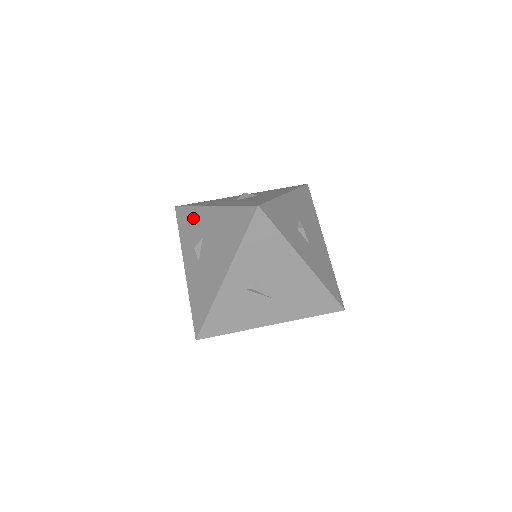
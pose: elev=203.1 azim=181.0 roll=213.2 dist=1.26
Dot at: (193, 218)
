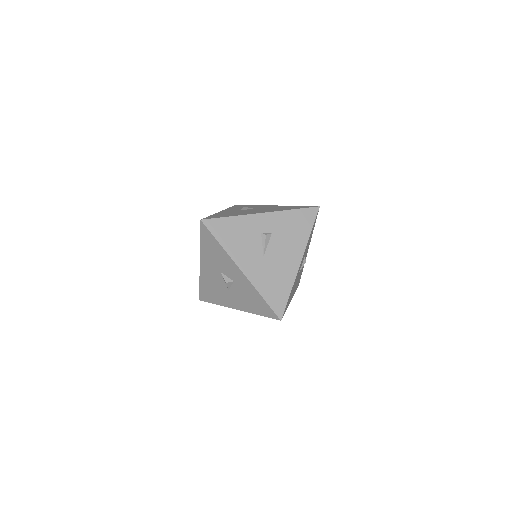
Dot at: (252, 206)
